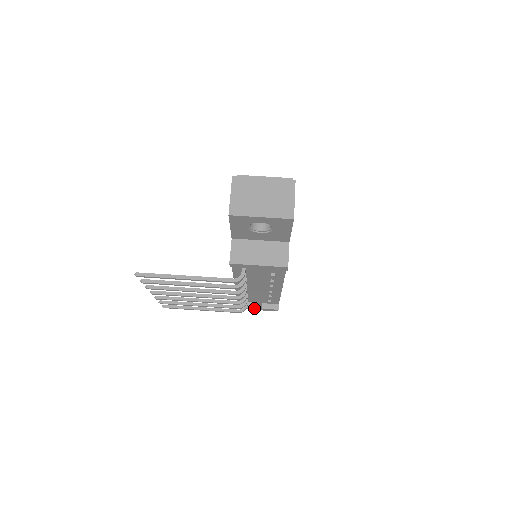
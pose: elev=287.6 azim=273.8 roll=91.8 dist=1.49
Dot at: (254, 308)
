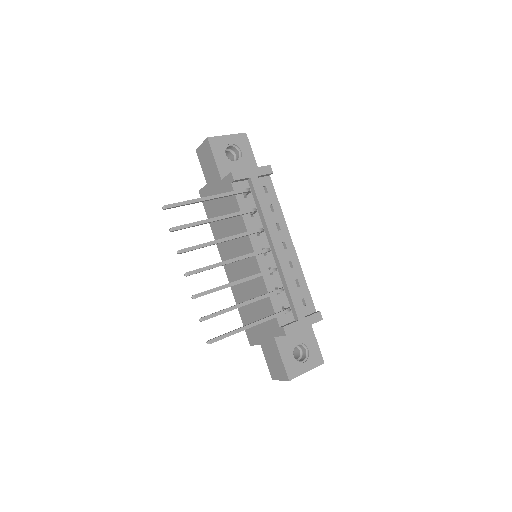
Dot at: (299, 321)
